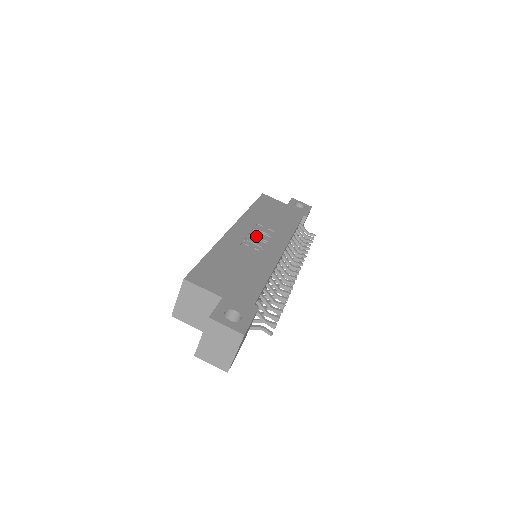
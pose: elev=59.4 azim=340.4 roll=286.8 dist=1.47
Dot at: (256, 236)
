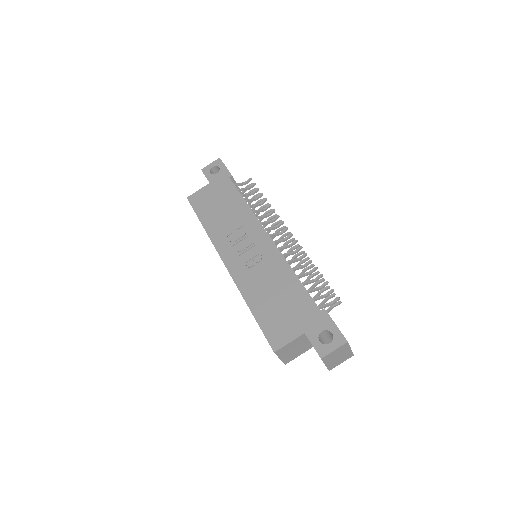
Dot at: (243, 250)
